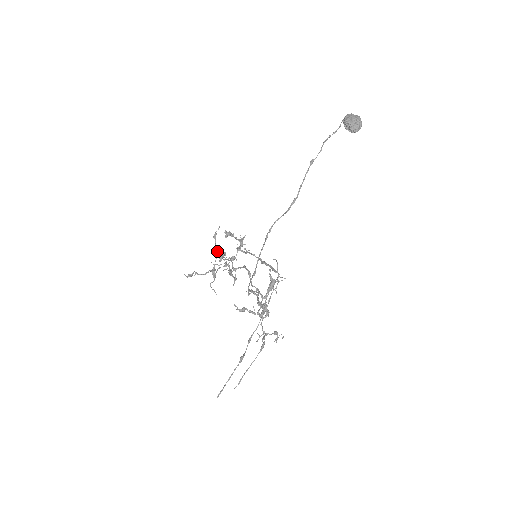
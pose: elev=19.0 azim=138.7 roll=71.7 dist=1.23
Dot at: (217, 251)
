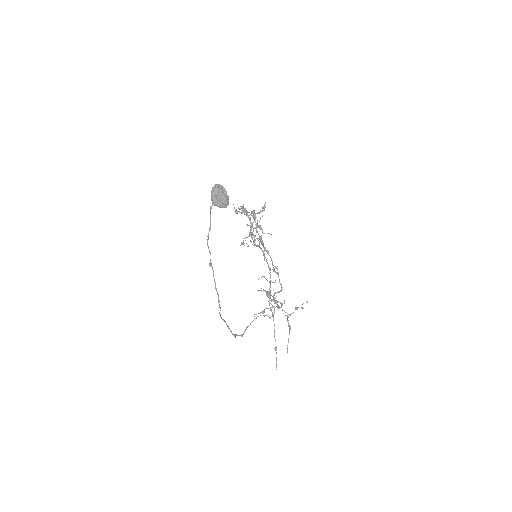
Dot at: (247, 215)
